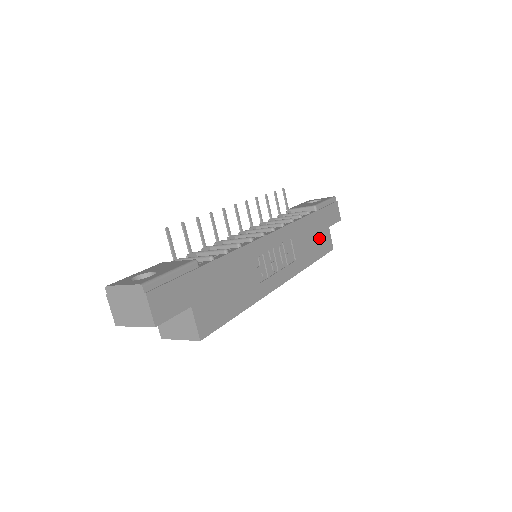
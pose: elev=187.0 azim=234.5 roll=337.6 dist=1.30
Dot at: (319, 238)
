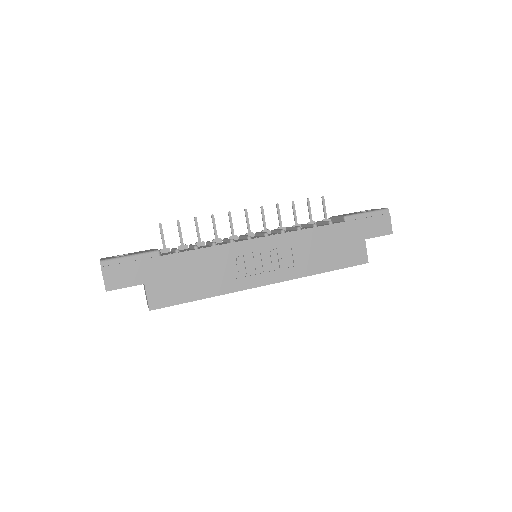
Dot at: (343, 249)
